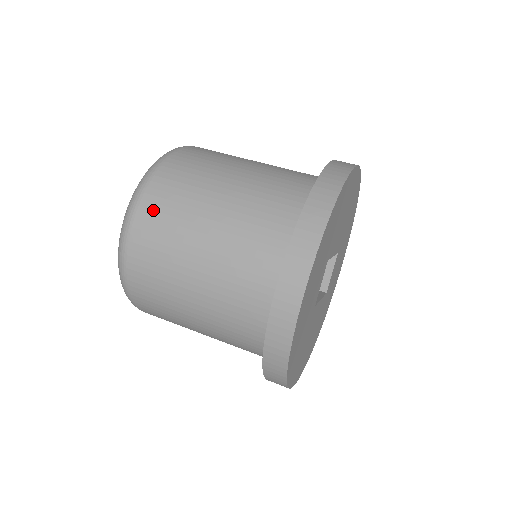
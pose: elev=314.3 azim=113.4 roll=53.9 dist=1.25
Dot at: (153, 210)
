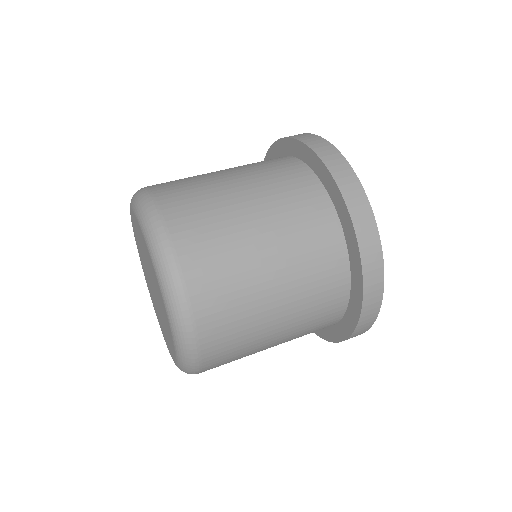
Dot at: (188, 229)
